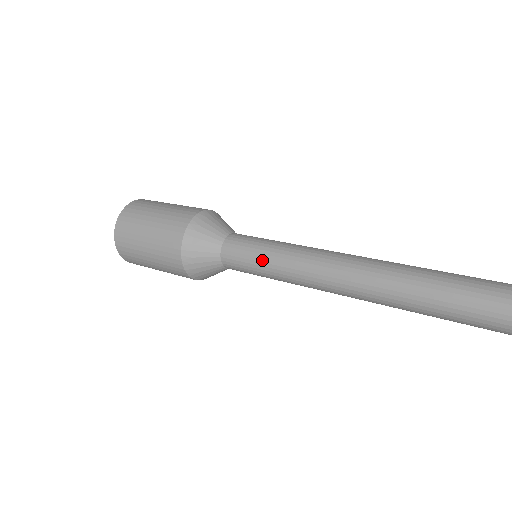
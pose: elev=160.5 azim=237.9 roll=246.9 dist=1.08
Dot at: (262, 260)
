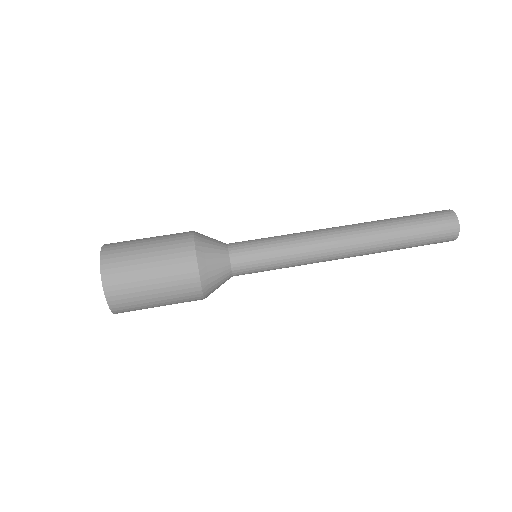
Dot at: occluded
